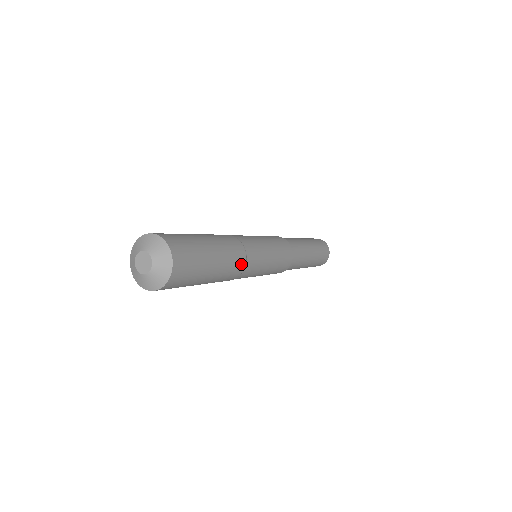
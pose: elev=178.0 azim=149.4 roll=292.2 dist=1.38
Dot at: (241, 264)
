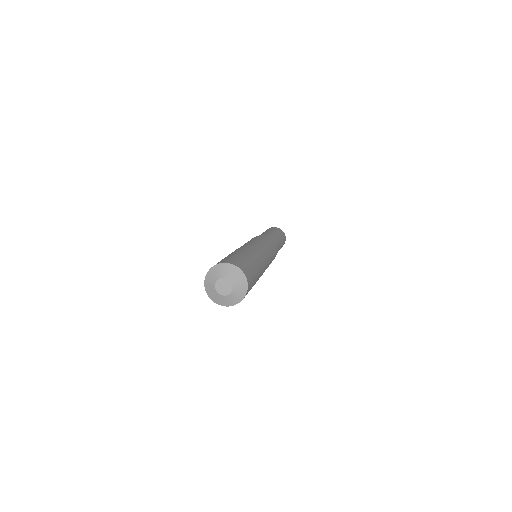
Dot at: (263, 260)
